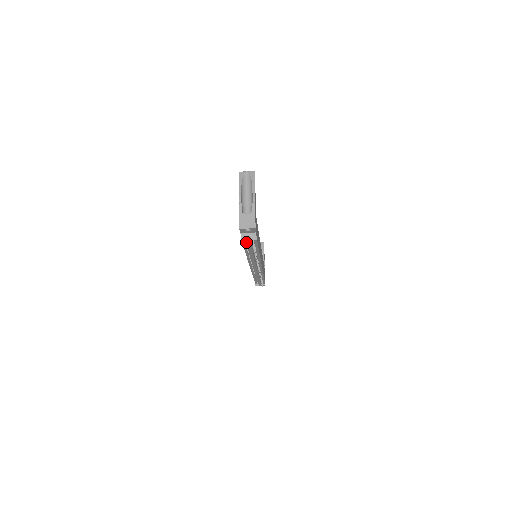
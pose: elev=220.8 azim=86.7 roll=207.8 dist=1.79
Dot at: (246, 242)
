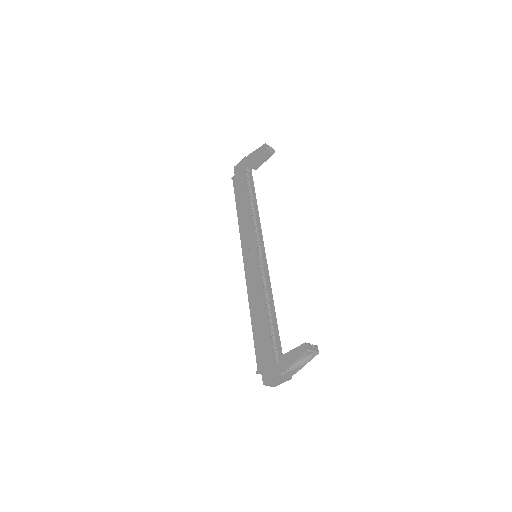
Dot at: occluded
